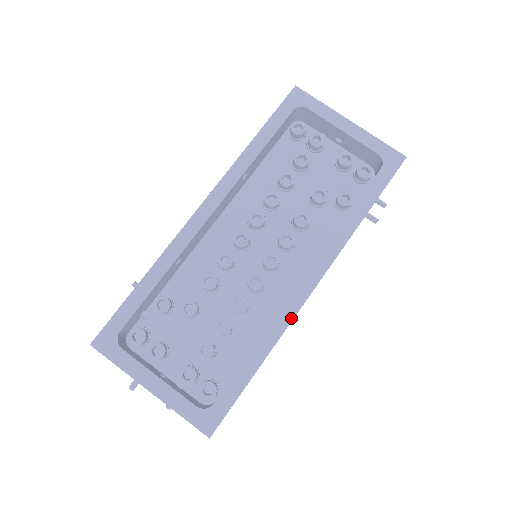
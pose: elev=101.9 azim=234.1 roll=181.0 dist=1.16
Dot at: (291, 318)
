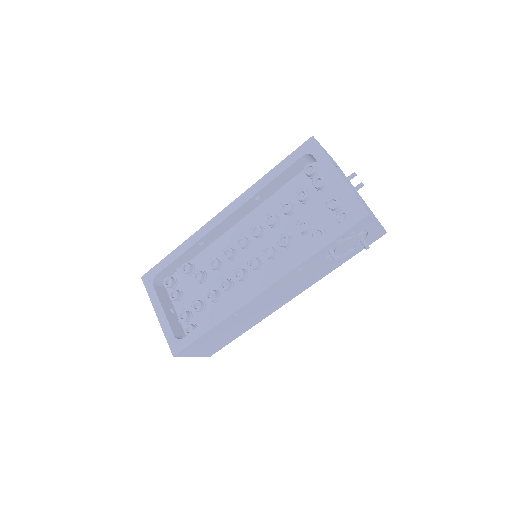
Dot at: (241, 306)
